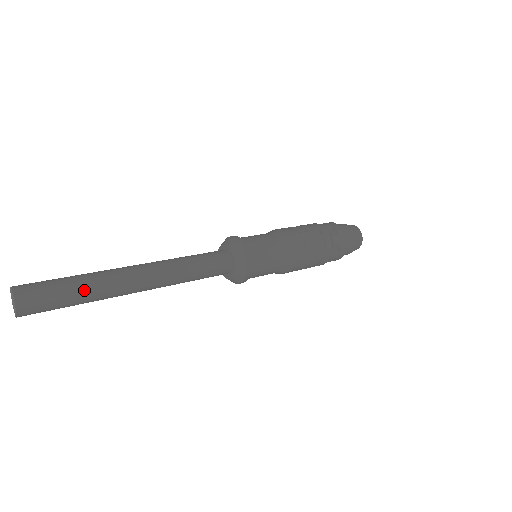
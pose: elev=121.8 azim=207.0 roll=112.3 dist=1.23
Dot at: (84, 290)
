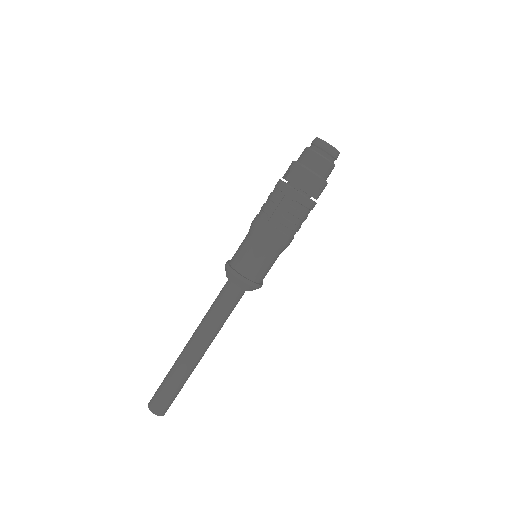
Dot at: (178, 383)
